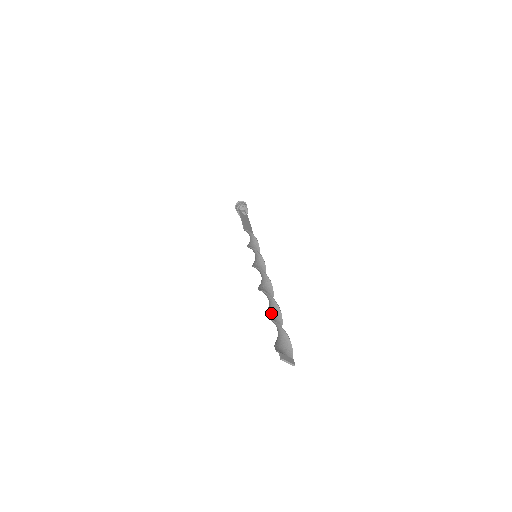
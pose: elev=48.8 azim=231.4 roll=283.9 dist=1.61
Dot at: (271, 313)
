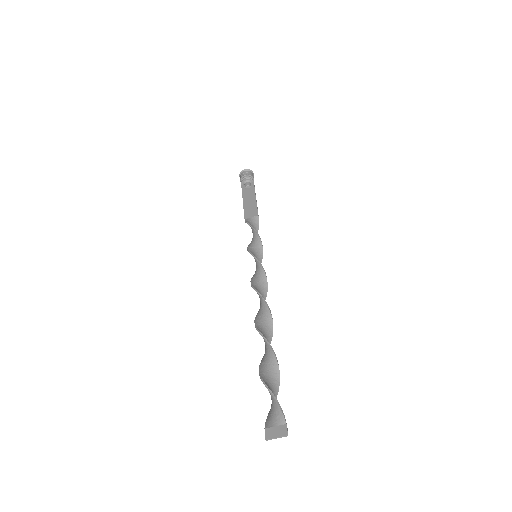
Dot at: (265, 354)
